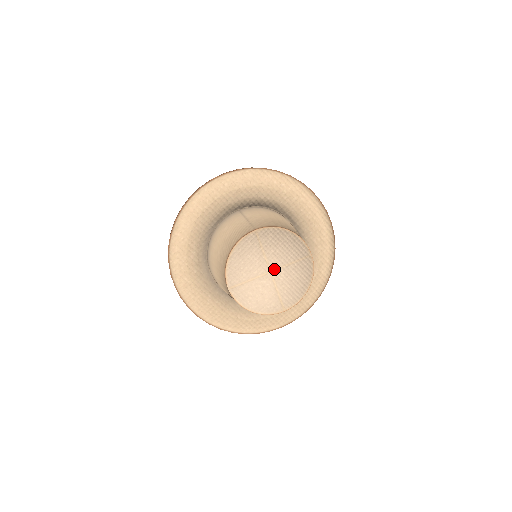
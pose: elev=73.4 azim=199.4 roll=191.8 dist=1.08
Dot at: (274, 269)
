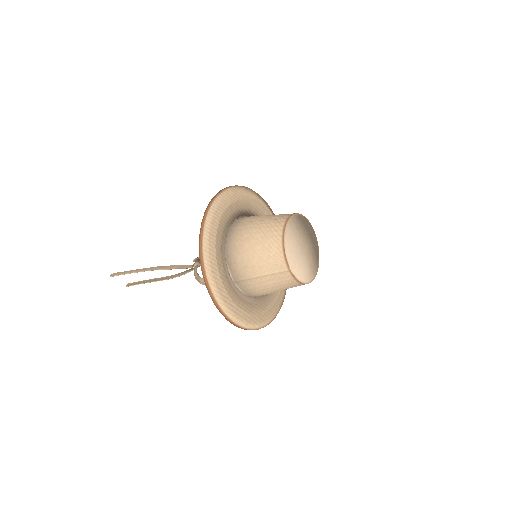
Dot at: (304, 246)
